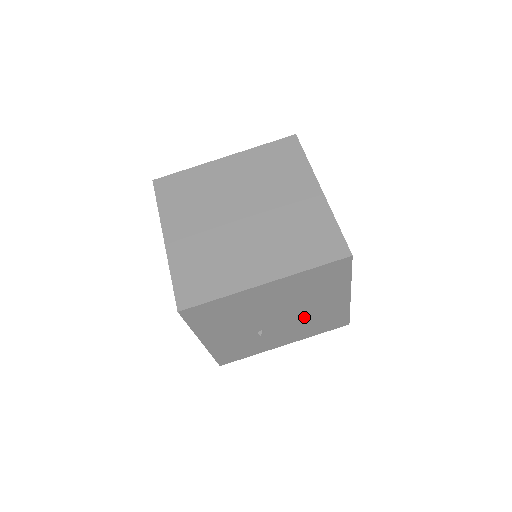
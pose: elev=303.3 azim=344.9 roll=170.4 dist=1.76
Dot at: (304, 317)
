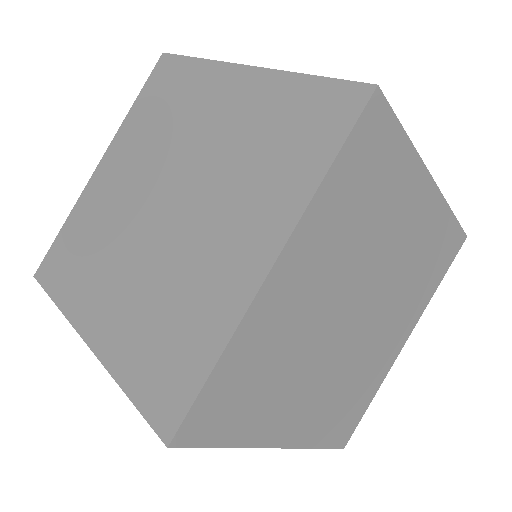
Dot at: occluded
